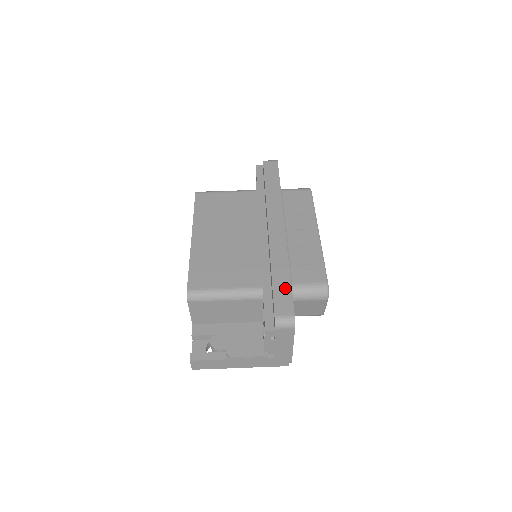
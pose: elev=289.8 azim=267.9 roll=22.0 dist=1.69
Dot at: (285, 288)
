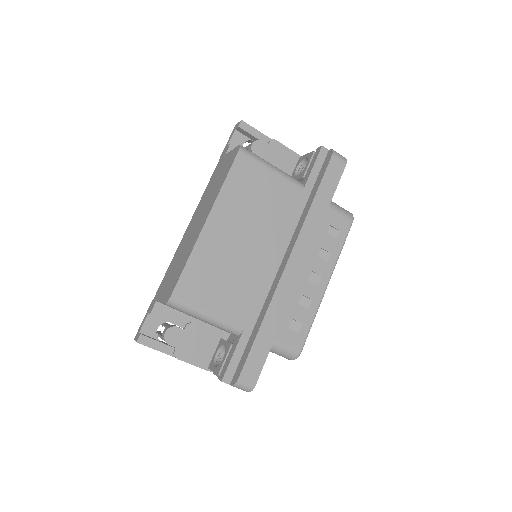
Dot at: (263, 351)
